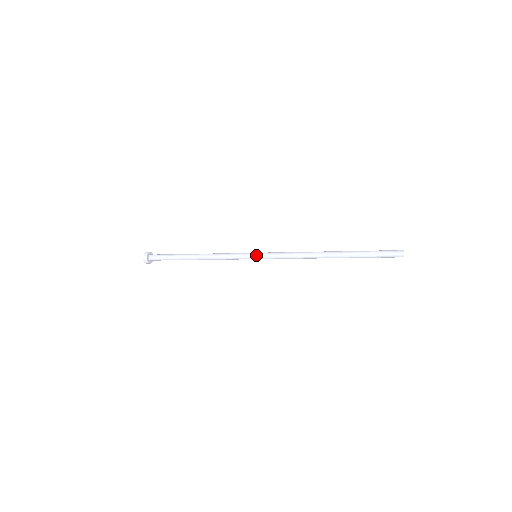
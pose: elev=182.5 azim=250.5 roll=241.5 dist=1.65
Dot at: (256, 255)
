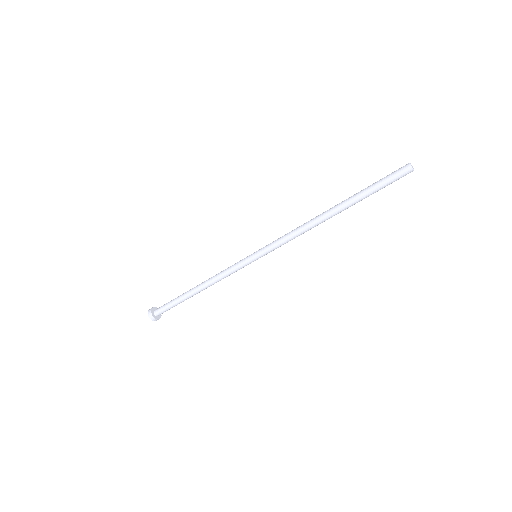
Dot at: (255, 252)
